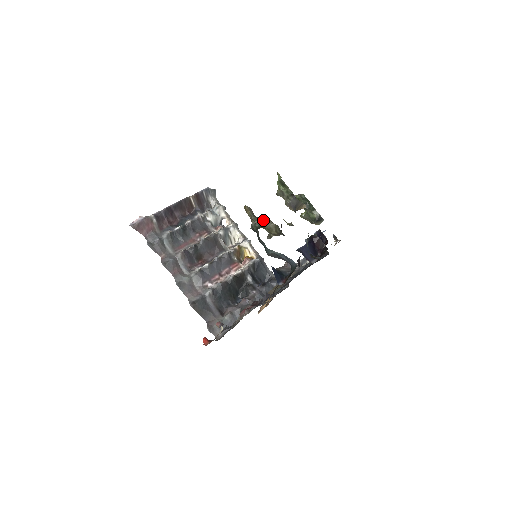
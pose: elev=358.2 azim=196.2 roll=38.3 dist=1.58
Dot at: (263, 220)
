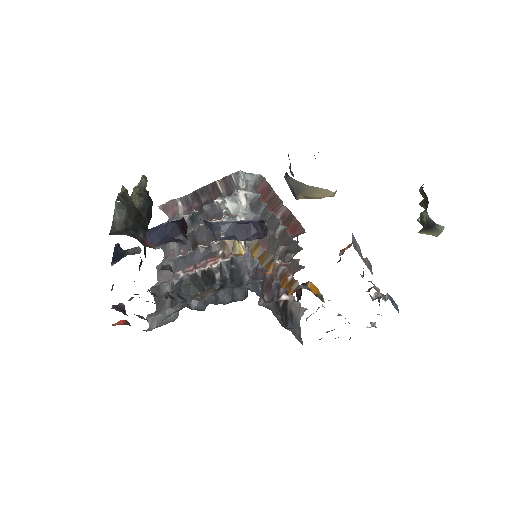
Dot at: (133, 189)
